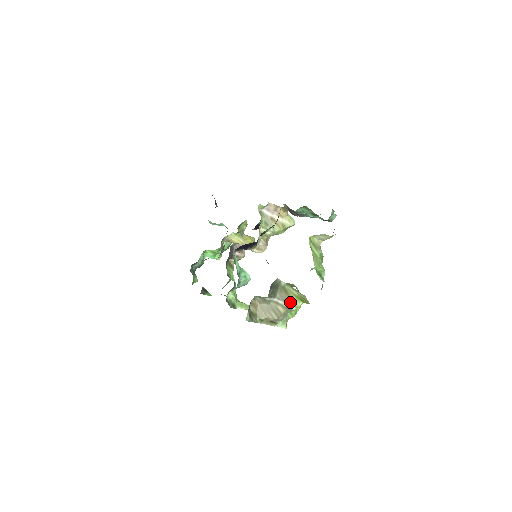
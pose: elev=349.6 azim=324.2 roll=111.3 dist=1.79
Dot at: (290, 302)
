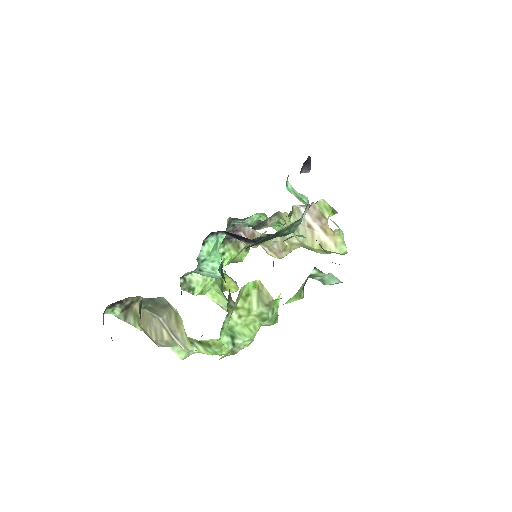
Dot at: (178, 336)
